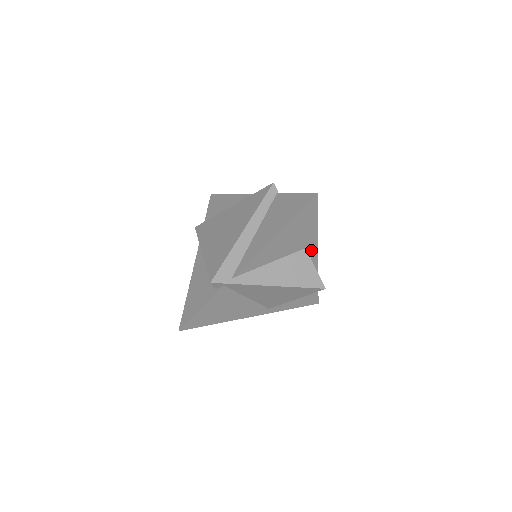
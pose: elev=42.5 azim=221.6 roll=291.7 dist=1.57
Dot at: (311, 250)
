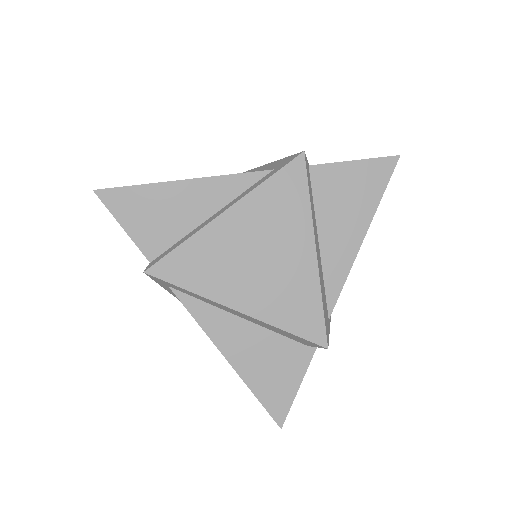
Dot at: occluded
